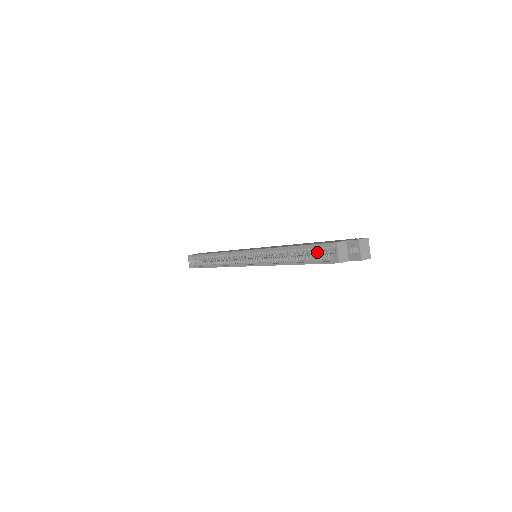
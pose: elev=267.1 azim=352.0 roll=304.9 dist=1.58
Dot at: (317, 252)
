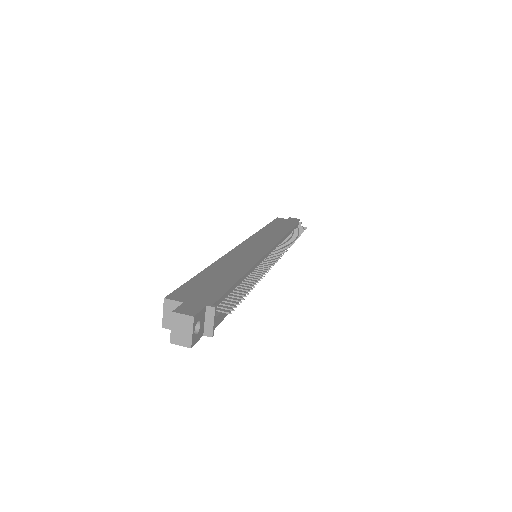
Dot at: occluded
